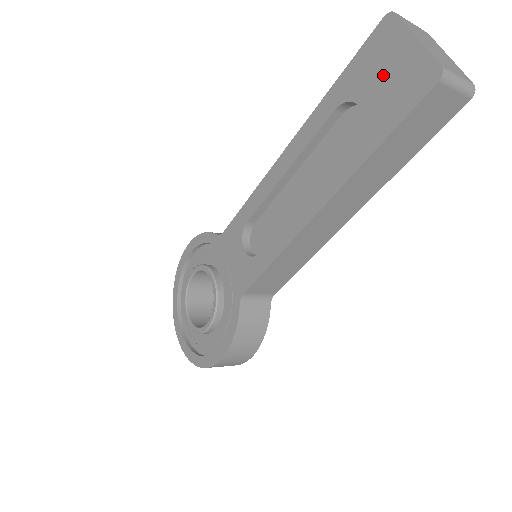
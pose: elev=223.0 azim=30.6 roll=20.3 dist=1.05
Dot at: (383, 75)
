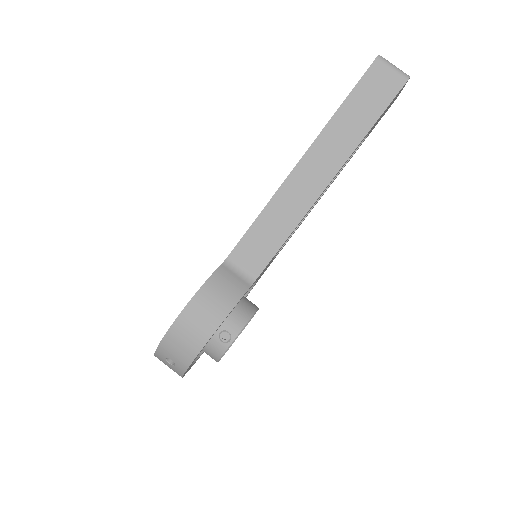
Dot at: occluded
